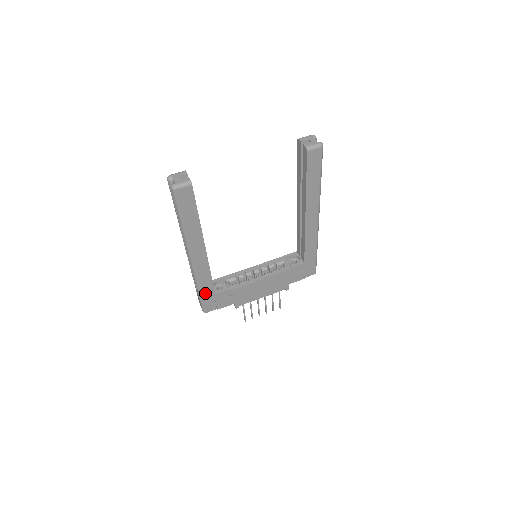
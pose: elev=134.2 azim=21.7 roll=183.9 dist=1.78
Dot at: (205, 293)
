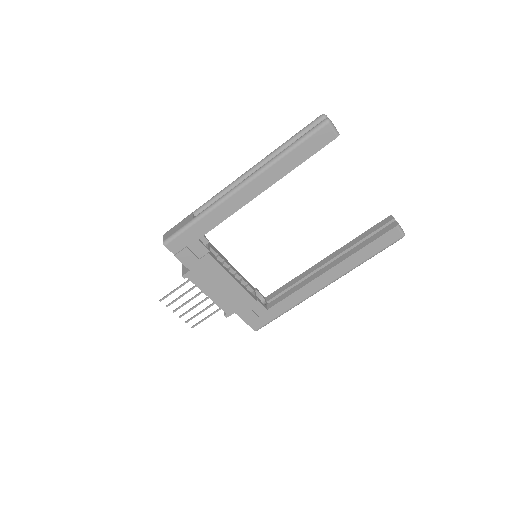
Dot at: (196, 227)
